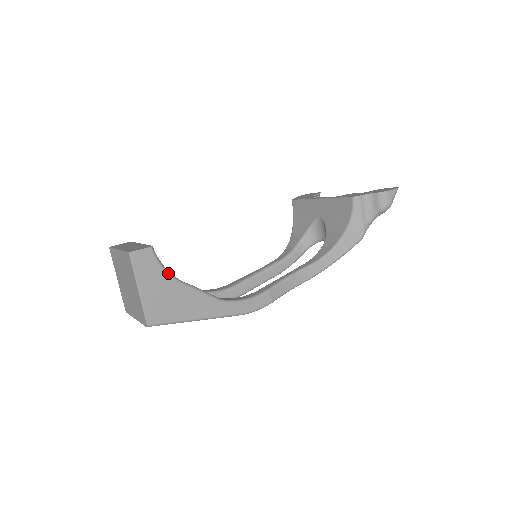
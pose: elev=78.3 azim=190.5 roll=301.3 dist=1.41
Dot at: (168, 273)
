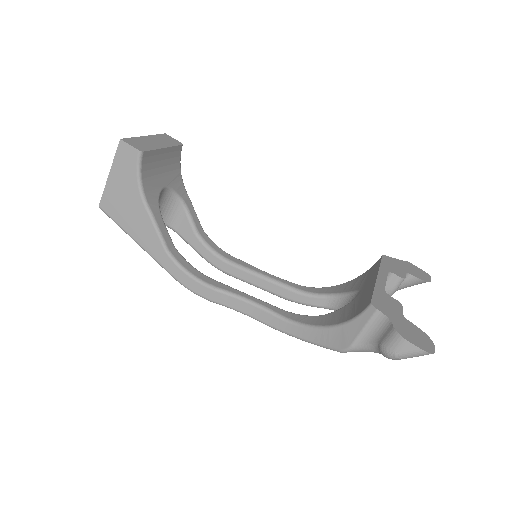
Dot at: (139, 184)
